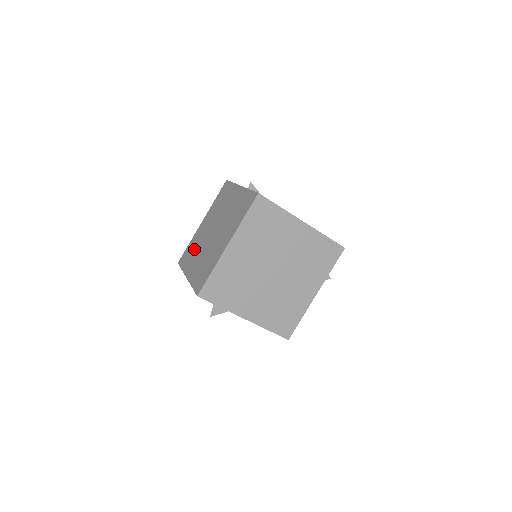
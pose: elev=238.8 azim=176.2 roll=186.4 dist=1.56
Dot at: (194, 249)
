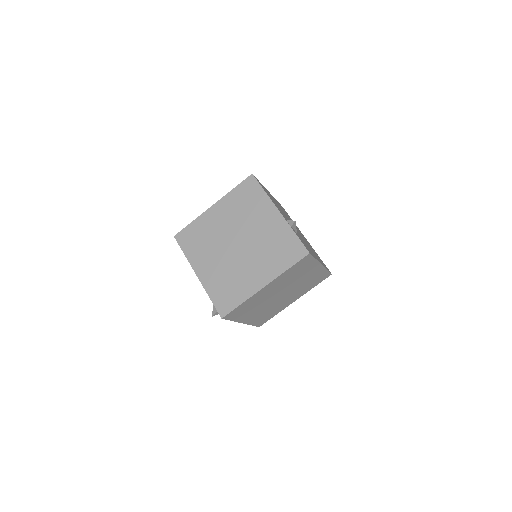
Dot at: (204, 241)
